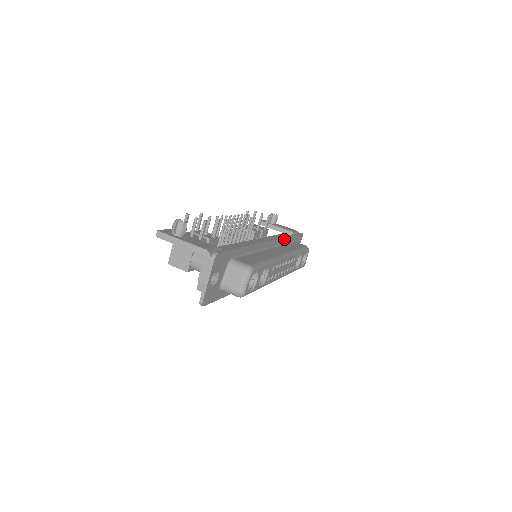
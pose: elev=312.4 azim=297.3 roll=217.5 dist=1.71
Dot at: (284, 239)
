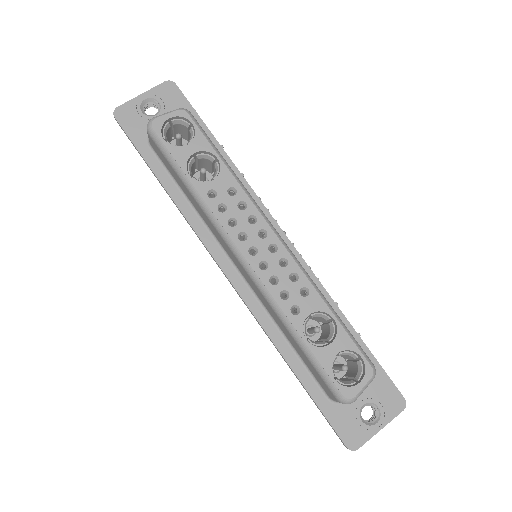
Dot at: (328, 299)
